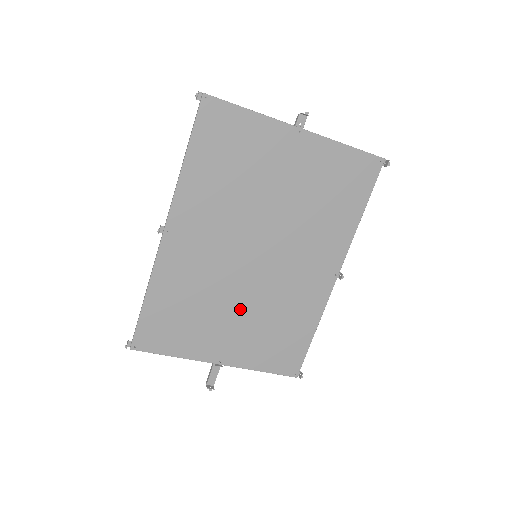
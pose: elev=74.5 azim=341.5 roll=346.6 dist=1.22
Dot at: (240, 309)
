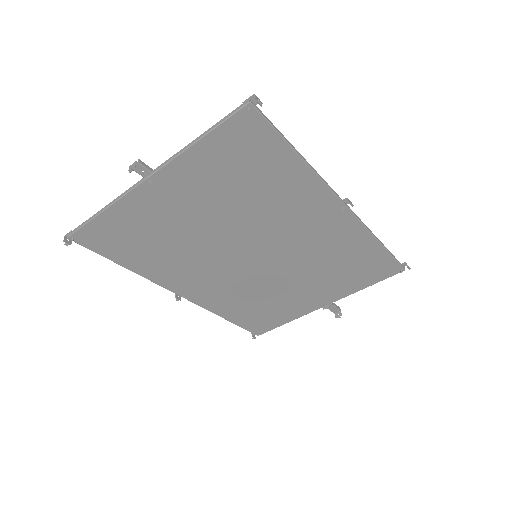
Dot at: (294, 281)
